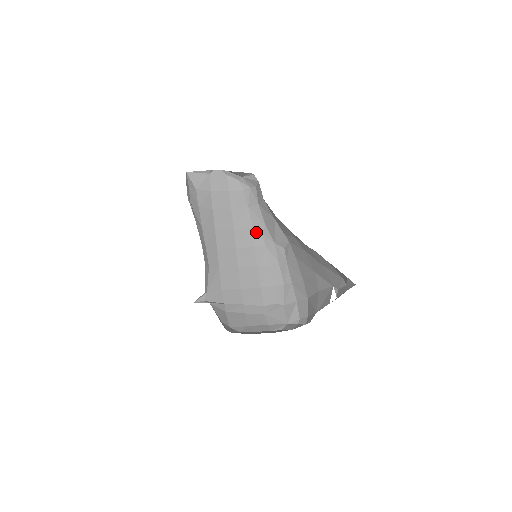
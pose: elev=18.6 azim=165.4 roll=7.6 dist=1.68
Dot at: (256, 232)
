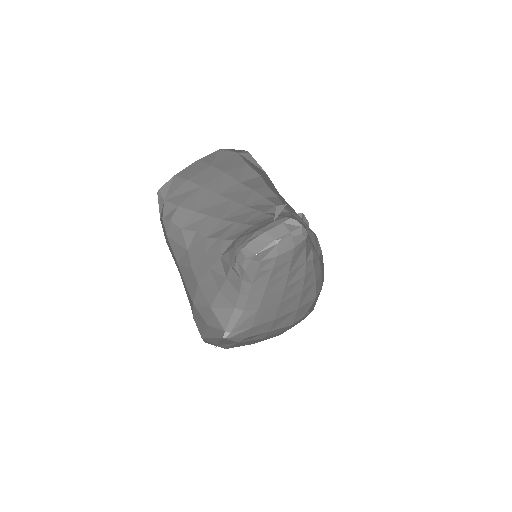
Dot at: (308, 262)
